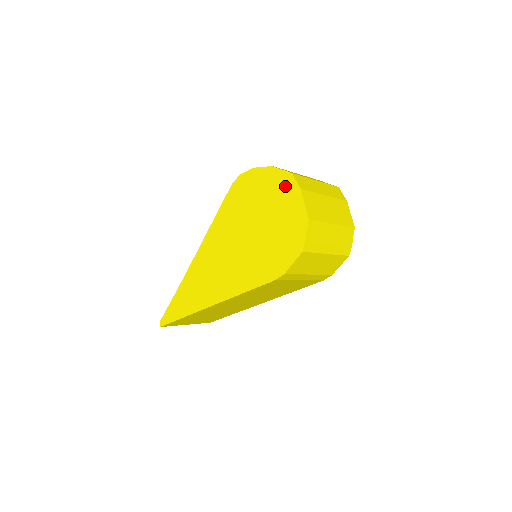
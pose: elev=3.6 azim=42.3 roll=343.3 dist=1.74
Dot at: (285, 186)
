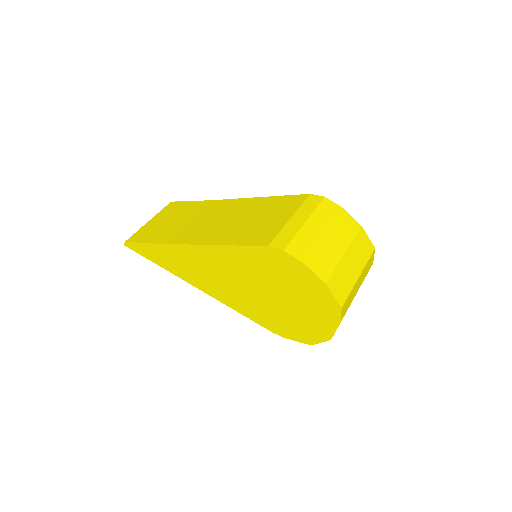
Dot at: (327, 307)
